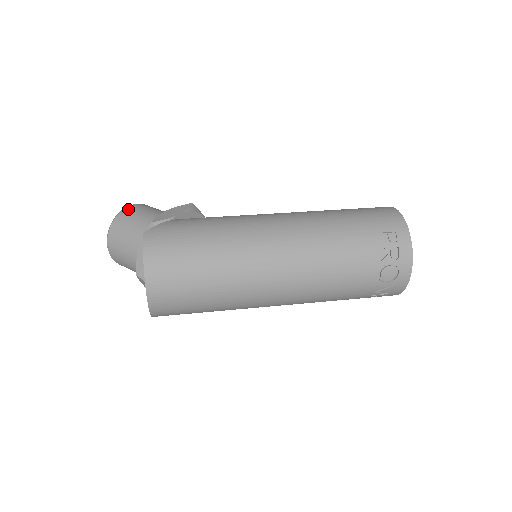
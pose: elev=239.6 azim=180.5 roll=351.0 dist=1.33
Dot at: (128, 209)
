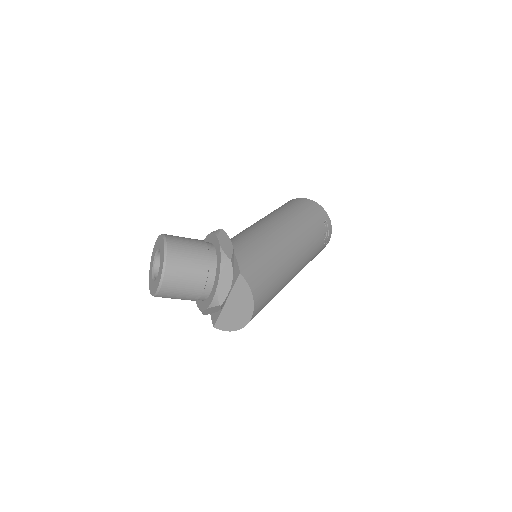
Dot at: (171, 246)
